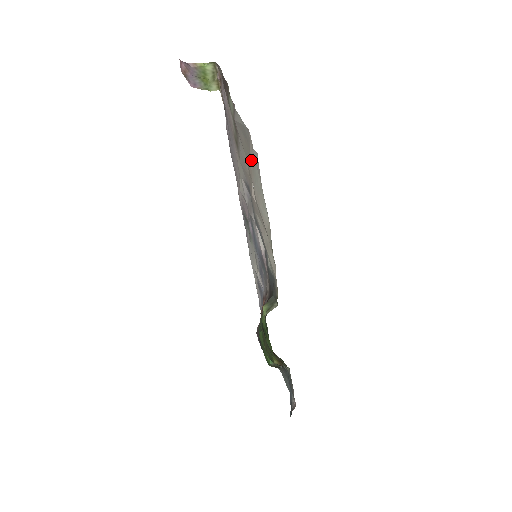
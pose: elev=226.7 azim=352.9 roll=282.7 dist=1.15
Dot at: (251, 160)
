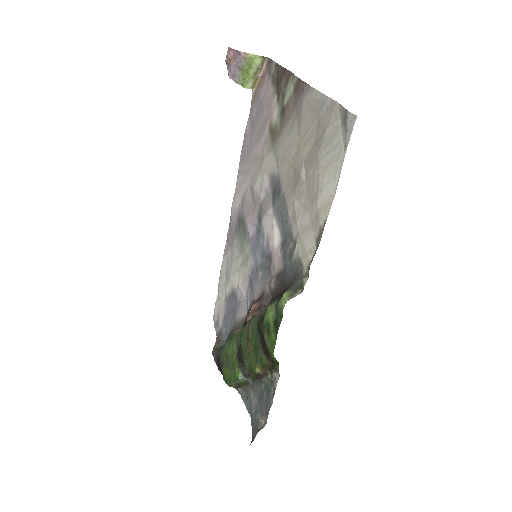
Dot at: (327, 132)
